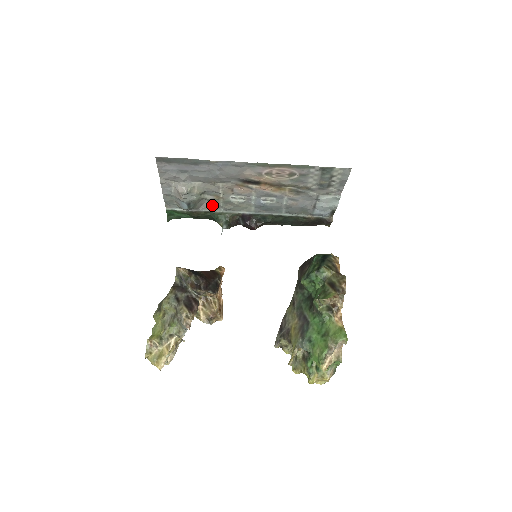
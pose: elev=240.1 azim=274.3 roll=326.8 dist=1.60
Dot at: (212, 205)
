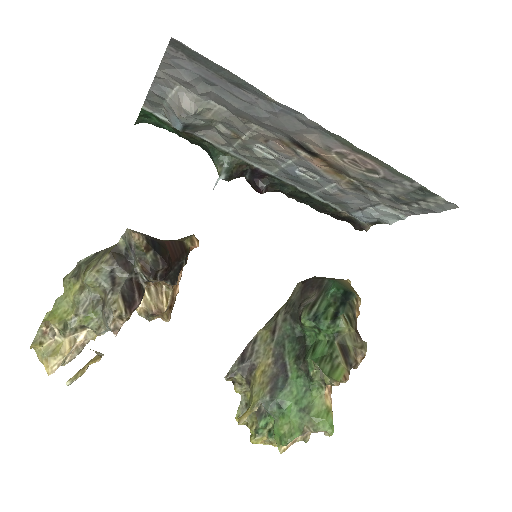
Dot at: (219, 137)
